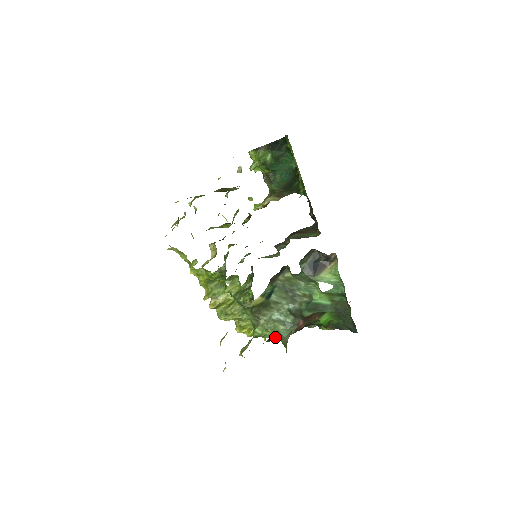
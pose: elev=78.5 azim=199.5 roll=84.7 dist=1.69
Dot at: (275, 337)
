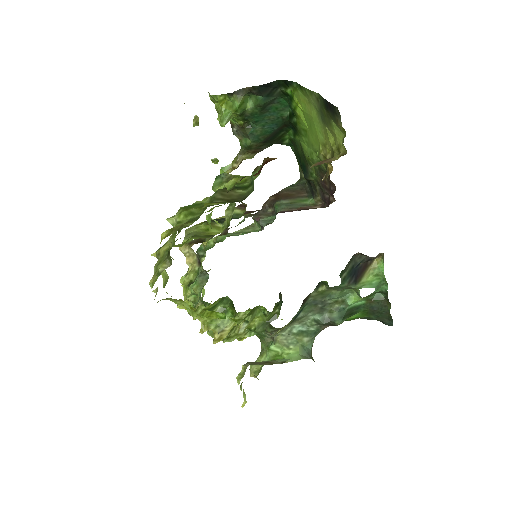
Dot at: (303, 355)
